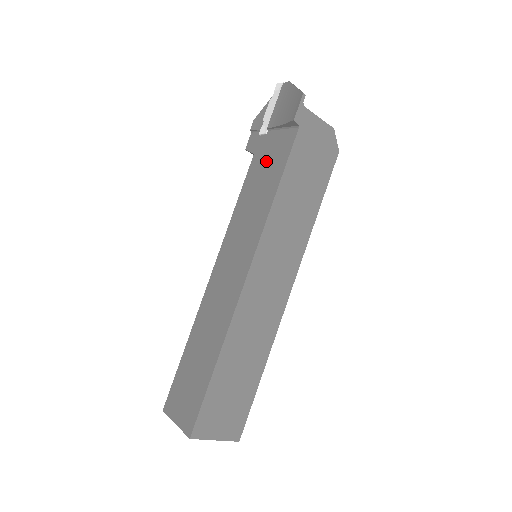
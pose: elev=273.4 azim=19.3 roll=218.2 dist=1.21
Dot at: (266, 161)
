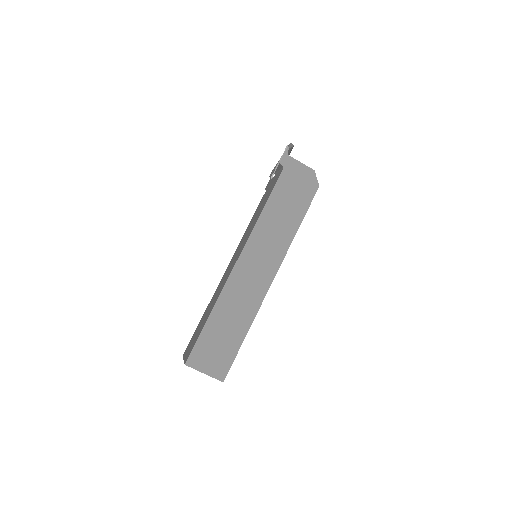
Dot at: (267, 192)
